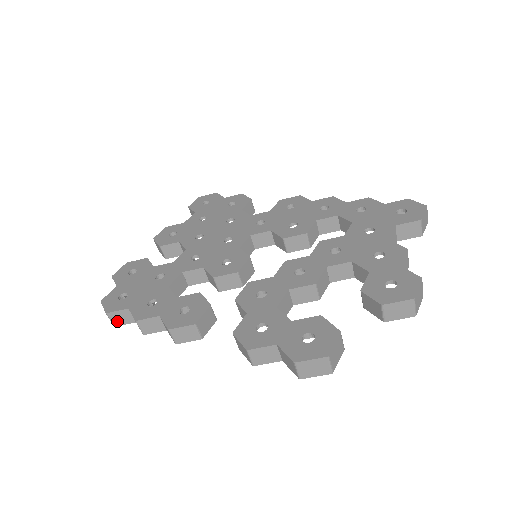
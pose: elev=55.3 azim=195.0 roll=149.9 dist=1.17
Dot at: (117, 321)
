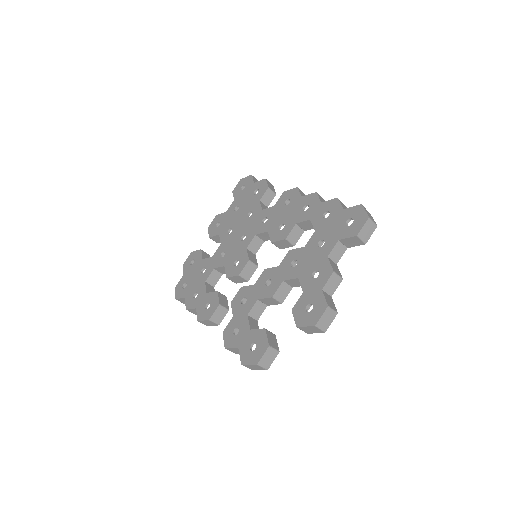
Dot at: (184, 302)
